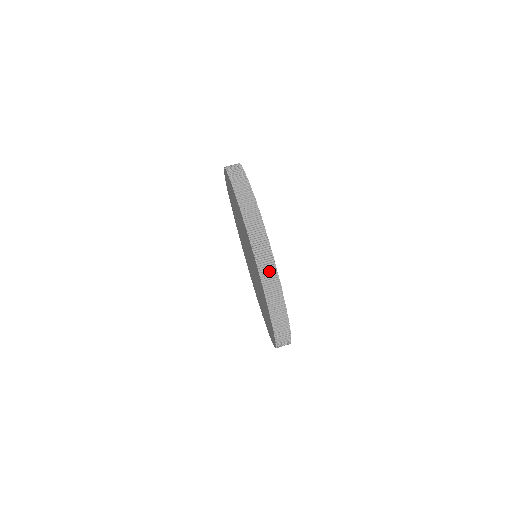
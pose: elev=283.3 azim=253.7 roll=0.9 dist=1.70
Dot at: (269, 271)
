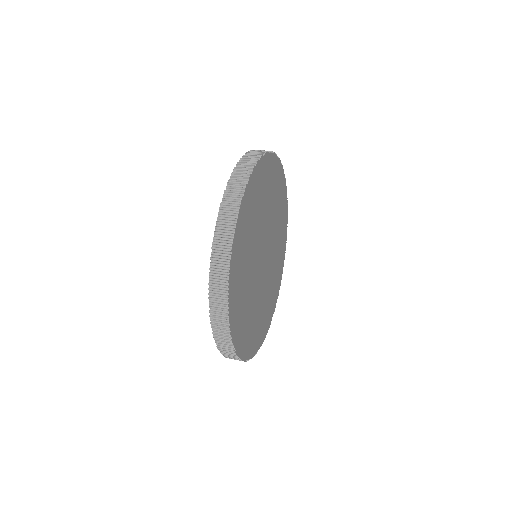
Dot at: (227, 223)
